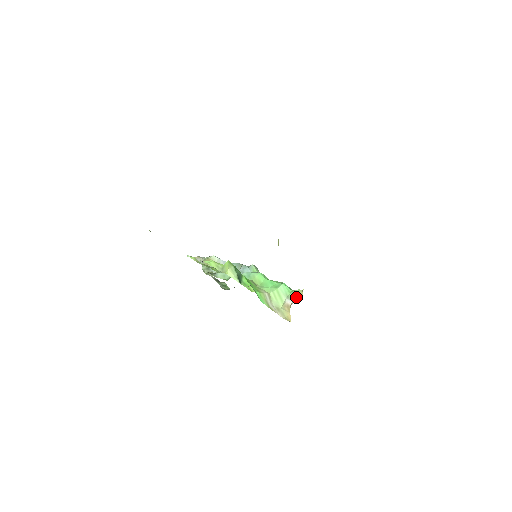
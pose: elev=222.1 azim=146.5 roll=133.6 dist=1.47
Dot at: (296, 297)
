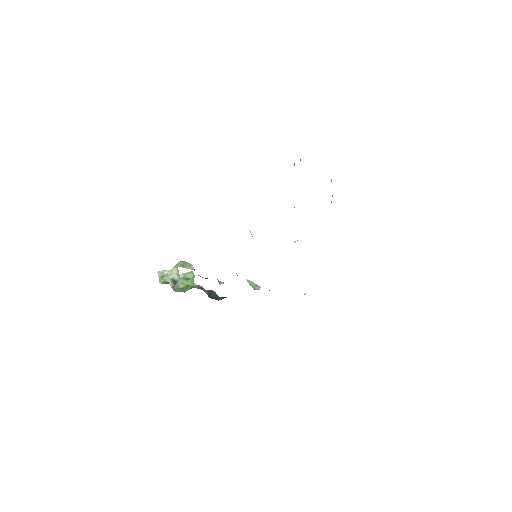
Dot at: occluded
